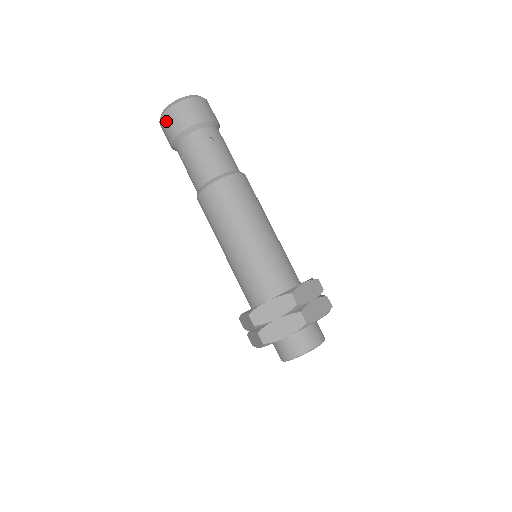
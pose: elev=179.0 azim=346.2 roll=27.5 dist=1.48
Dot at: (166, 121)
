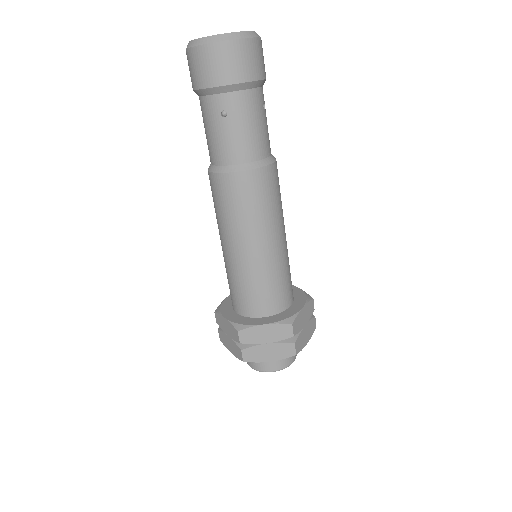
Dot at: occluded
